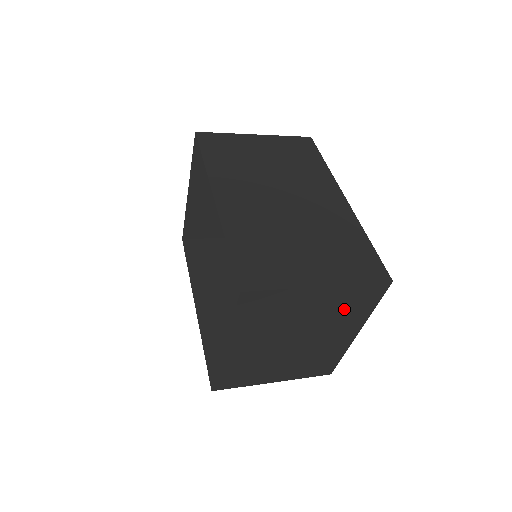
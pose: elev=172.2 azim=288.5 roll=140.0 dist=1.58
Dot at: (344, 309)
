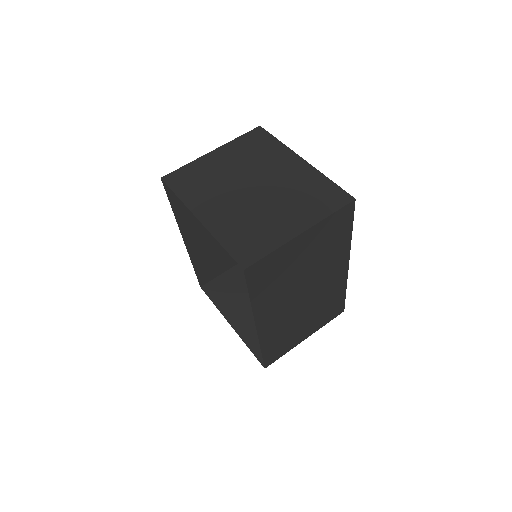
Dot at: occluded
